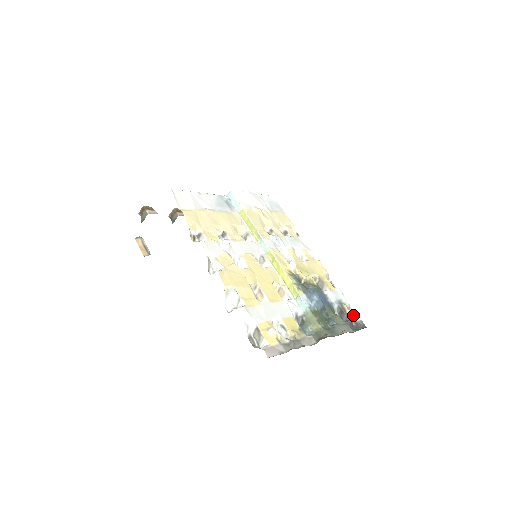
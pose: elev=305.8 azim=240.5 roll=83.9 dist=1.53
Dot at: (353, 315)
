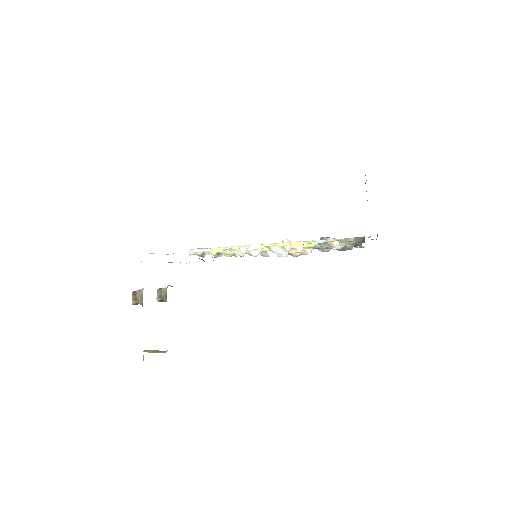
Dot at: occluded
